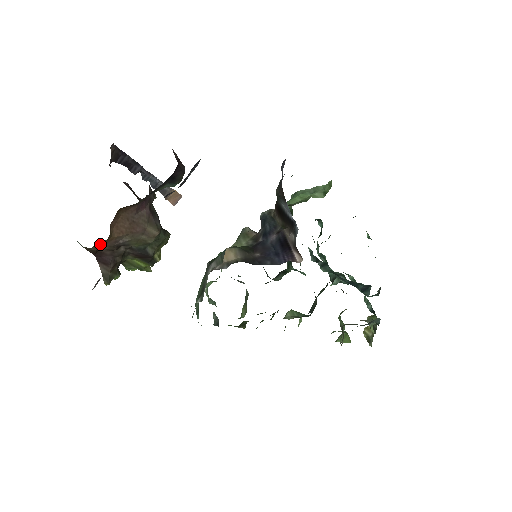
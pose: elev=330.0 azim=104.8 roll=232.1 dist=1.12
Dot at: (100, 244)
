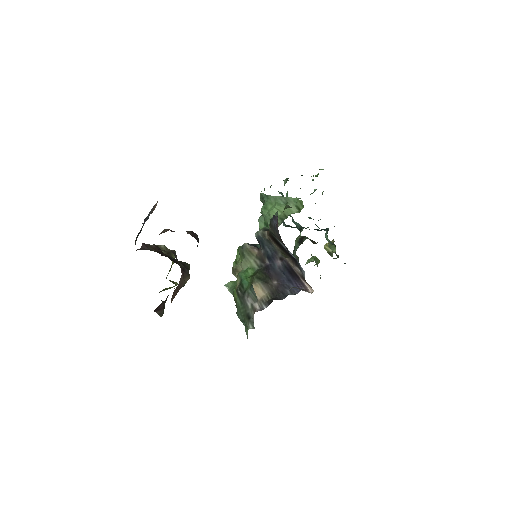
Dot at: occluded
